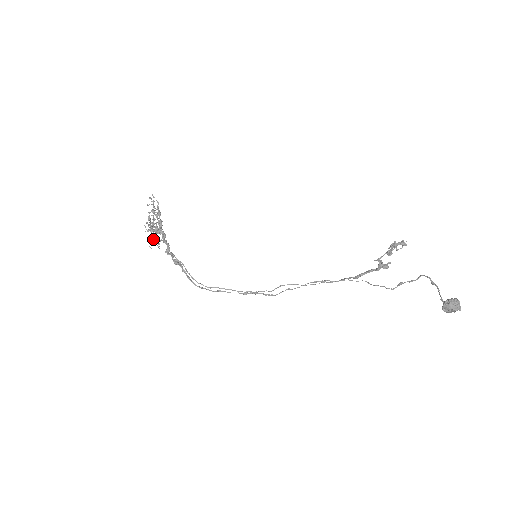
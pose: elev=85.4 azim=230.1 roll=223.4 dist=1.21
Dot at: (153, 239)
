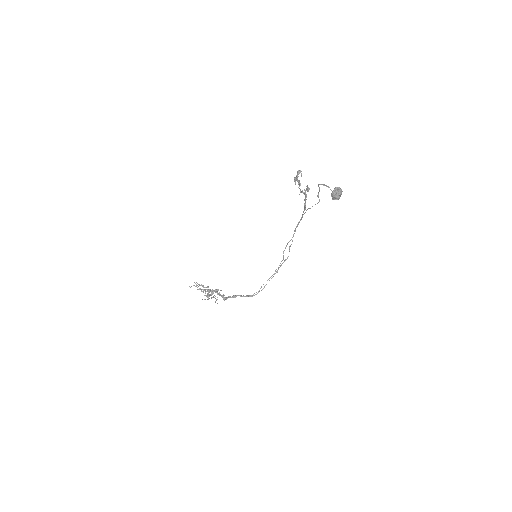
Dot at: occluded
